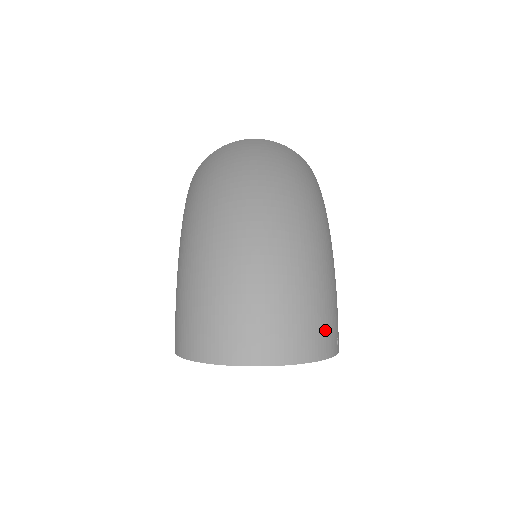
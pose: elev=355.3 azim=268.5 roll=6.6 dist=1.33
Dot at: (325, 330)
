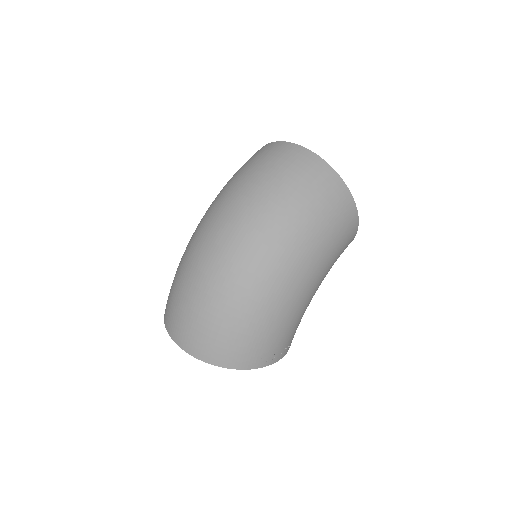
Dot at: (242, 351)
